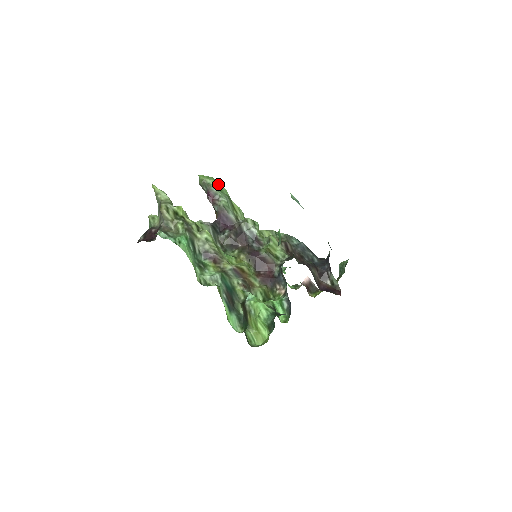
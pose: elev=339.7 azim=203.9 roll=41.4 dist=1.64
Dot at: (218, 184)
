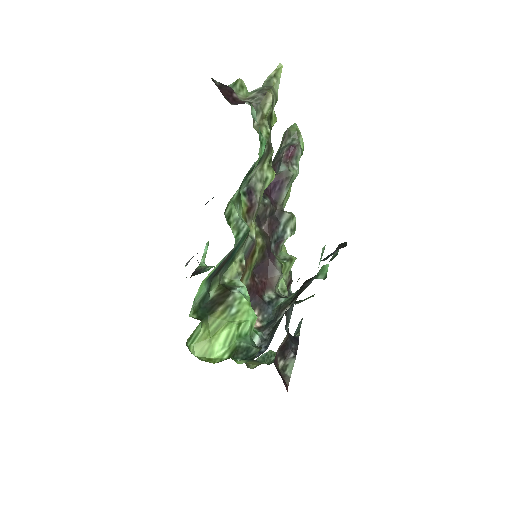
Dot at: (302, 153)
